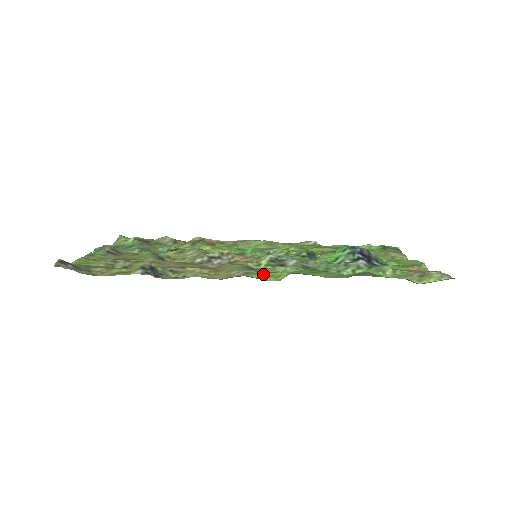
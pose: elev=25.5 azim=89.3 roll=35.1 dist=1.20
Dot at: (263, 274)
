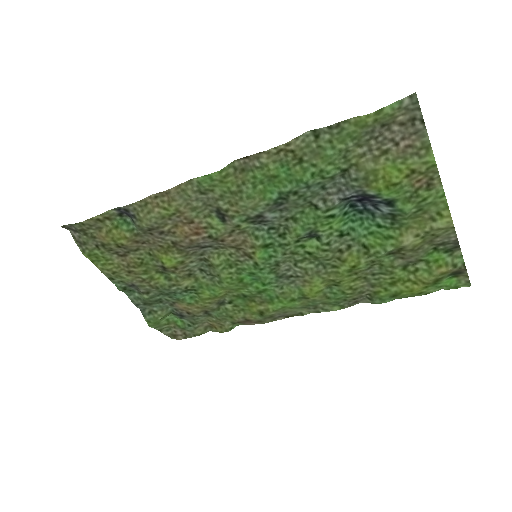
Dot at: (216, 186)
